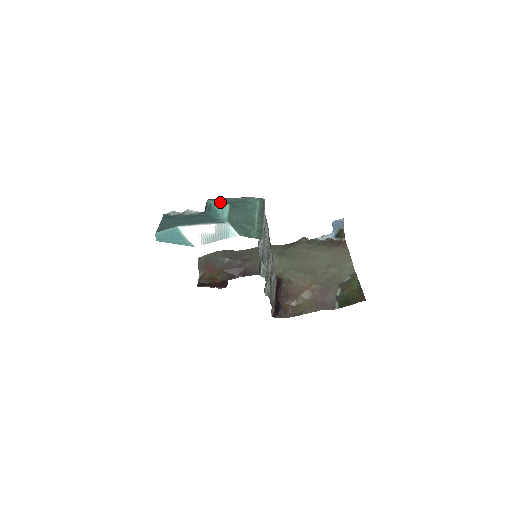
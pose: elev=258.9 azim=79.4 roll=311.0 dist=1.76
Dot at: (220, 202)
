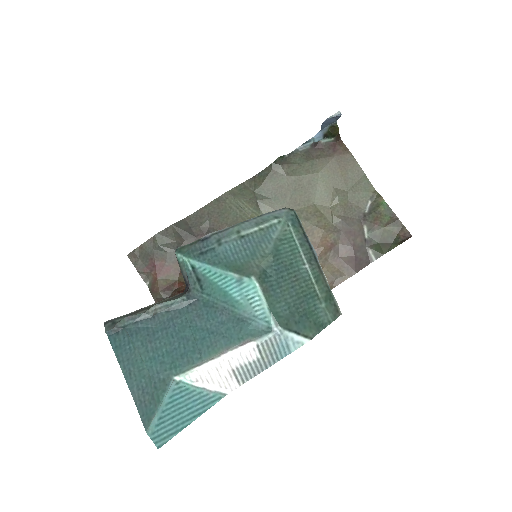
Dot at: (223, 269)
